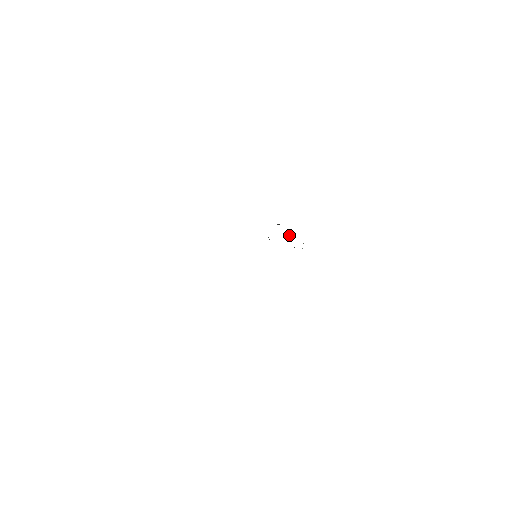
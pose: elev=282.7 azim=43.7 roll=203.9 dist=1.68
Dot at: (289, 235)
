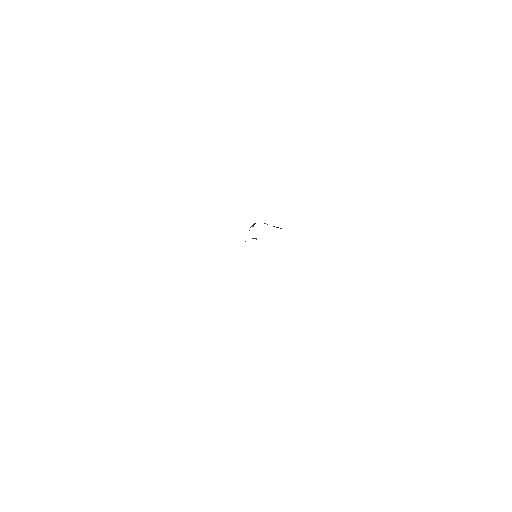
Dot at: occluded
